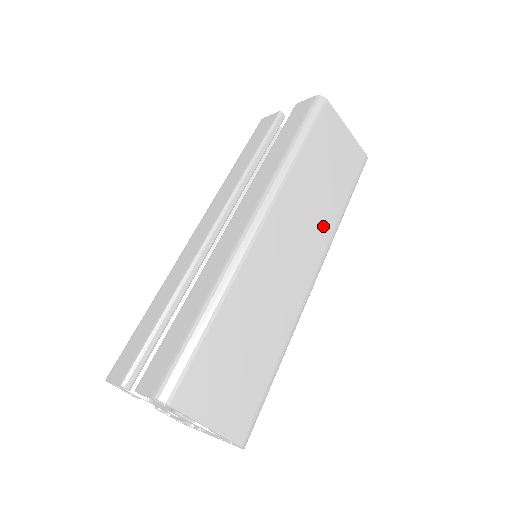
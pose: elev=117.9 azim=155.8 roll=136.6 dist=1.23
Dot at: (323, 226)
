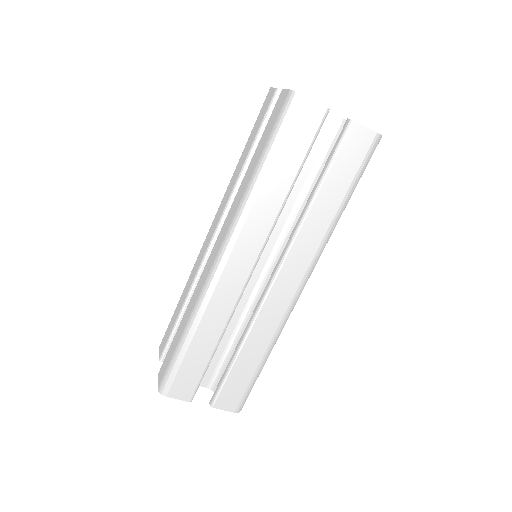
Dot at: occluded
